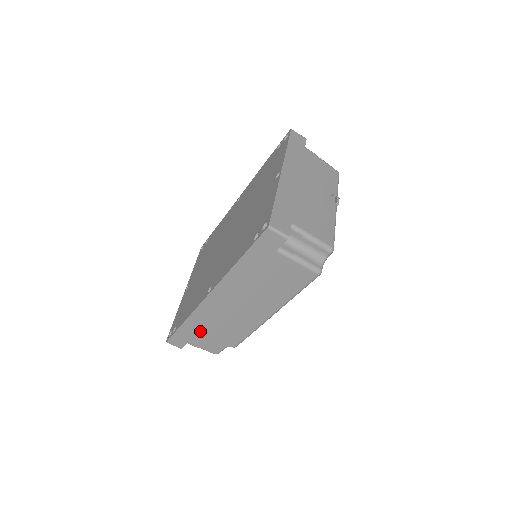
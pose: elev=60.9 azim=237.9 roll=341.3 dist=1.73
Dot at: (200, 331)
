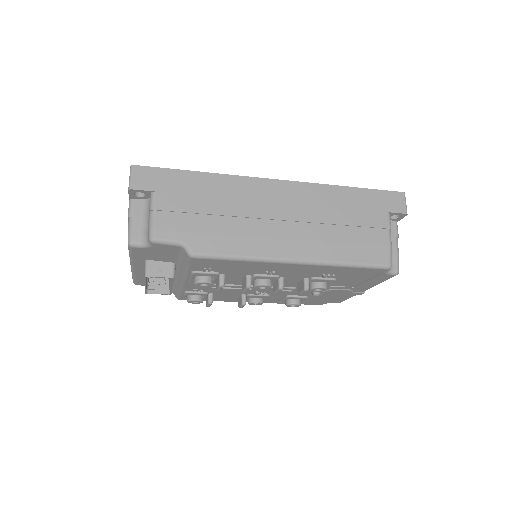
Dot at: (199, 196)
